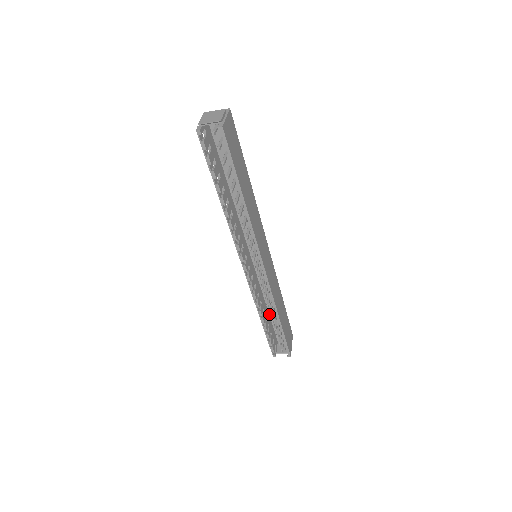
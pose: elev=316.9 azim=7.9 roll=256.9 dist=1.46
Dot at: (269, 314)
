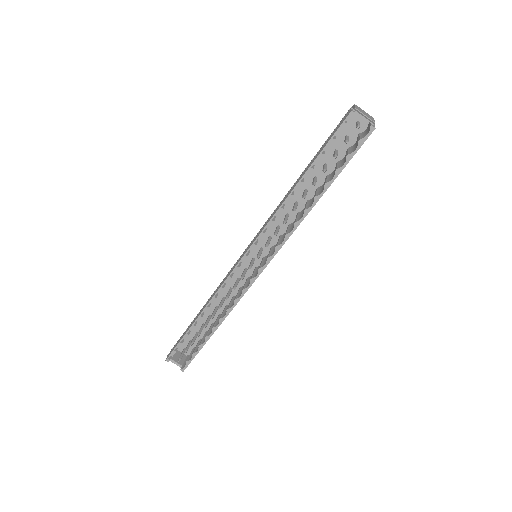
Dot at: (211, 317)
